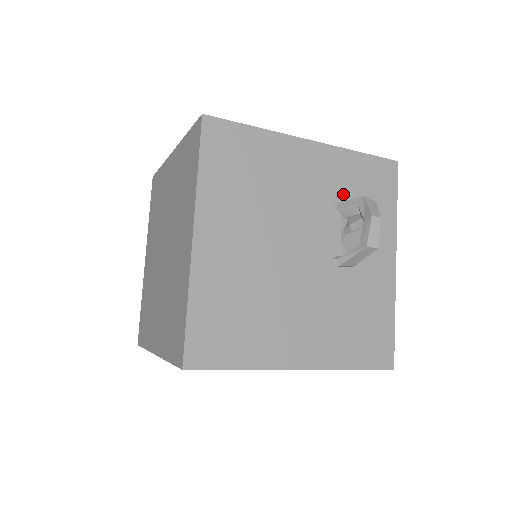
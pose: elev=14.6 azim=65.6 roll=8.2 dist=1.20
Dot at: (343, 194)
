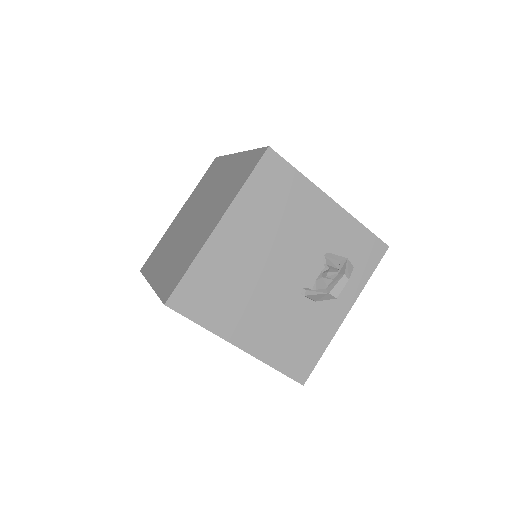
Dot at: (336, 249)
